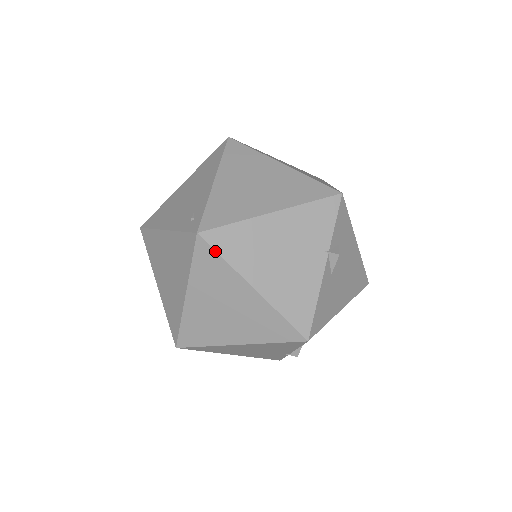
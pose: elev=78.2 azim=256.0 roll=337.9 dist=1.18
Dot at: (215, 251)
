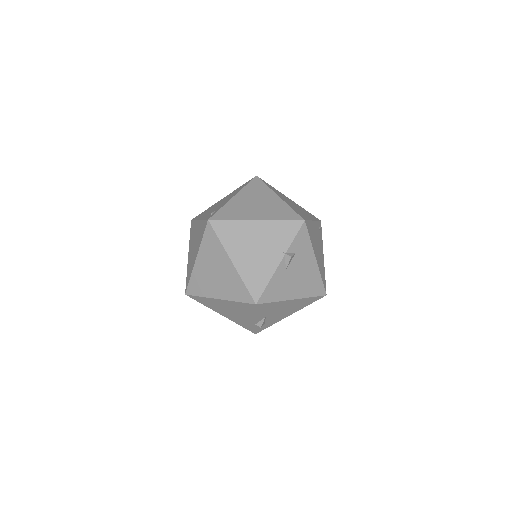
Dot at: (215, 233)
